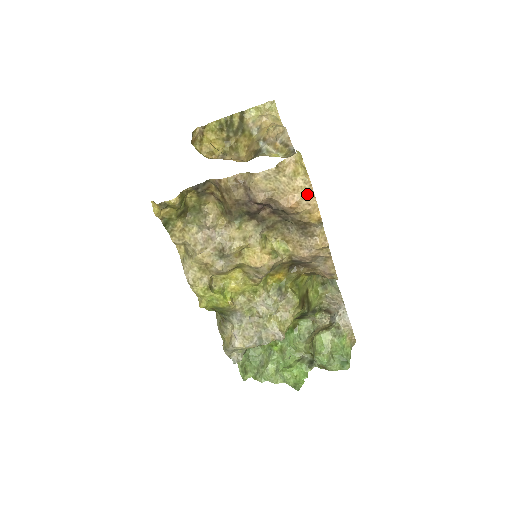
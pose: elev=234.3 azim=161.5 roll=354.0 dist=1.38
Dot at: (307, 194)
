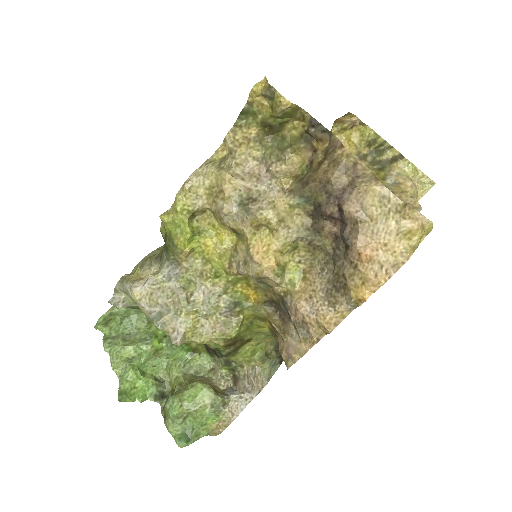
Dot at: (389, 265)
